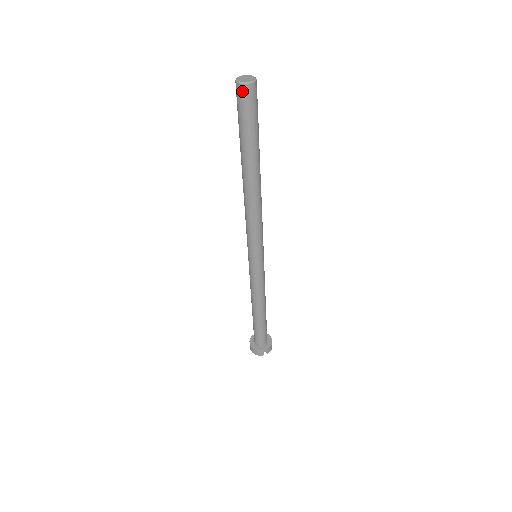
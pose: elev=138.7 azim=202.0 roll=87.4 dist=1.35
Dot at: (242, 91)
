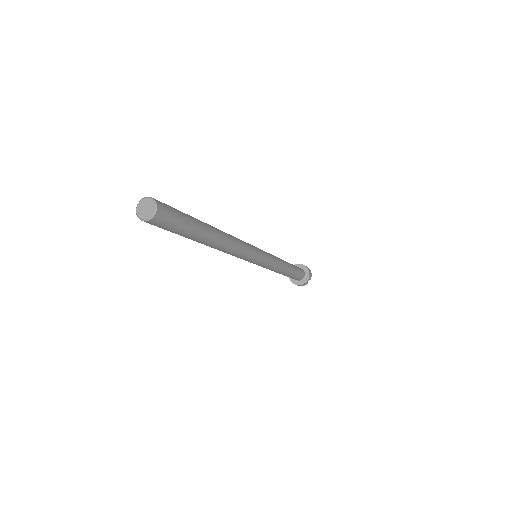
Dot at: (152, 223)
